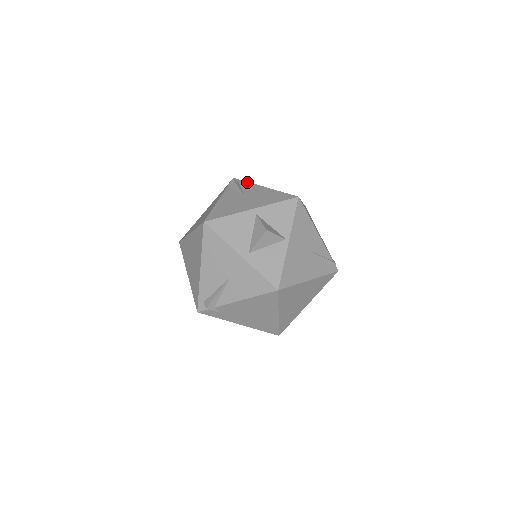
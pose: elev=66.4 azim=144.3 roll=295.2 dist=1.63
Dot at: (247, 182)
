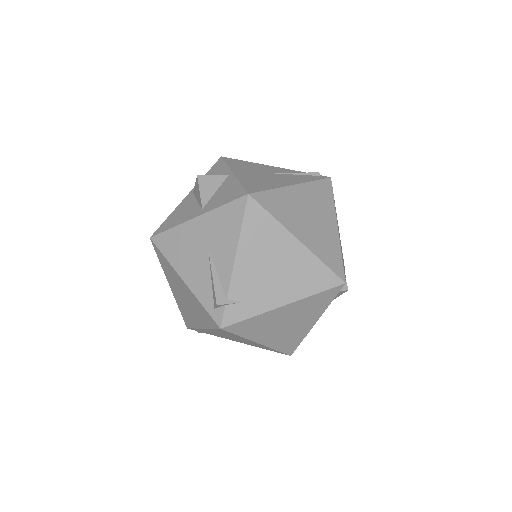
Dot at: occluded
